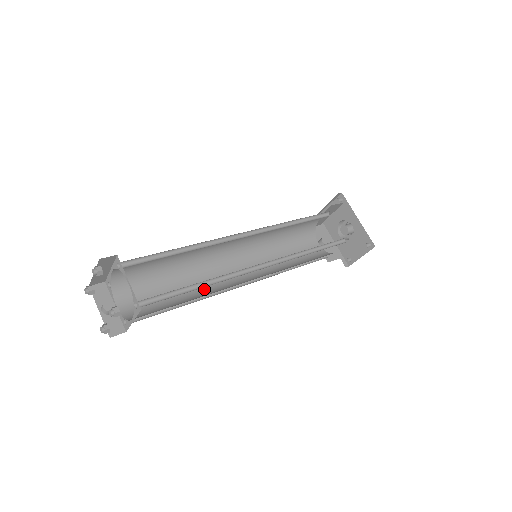
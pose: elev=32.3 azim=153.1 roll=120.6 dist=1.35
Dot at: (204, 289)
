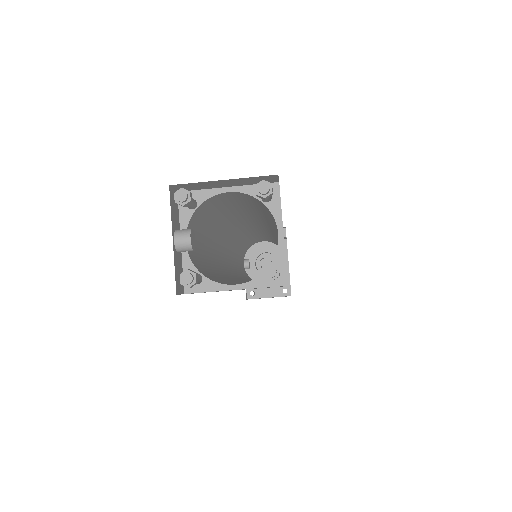
Dot at: (222, 269)
